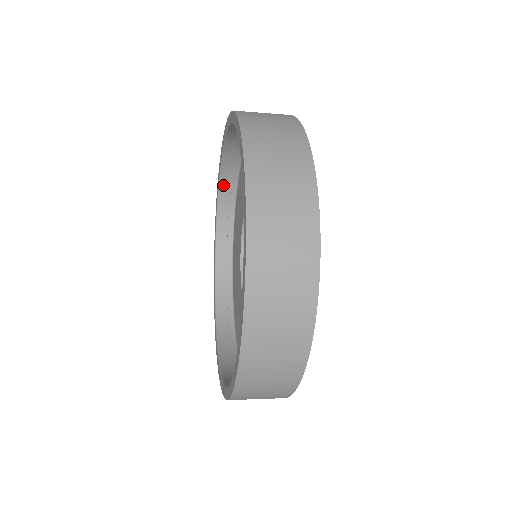
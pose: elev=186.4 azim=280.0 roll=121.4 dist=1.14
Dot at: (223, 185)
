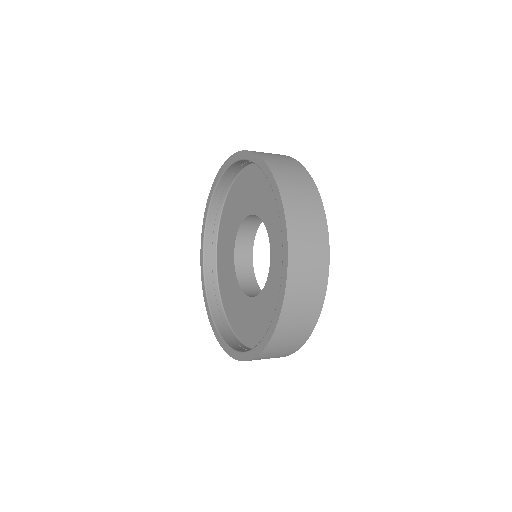
Dot at: (207, 241)
